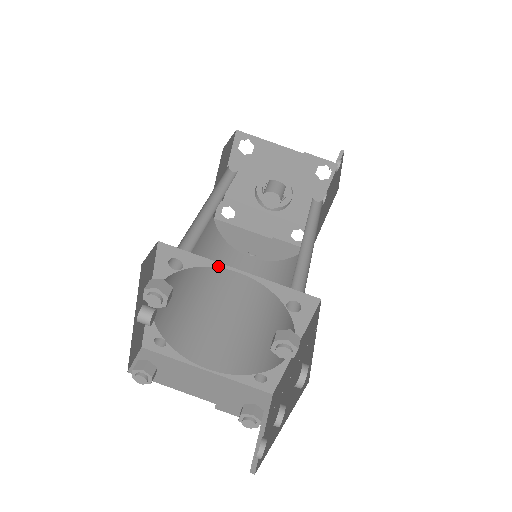
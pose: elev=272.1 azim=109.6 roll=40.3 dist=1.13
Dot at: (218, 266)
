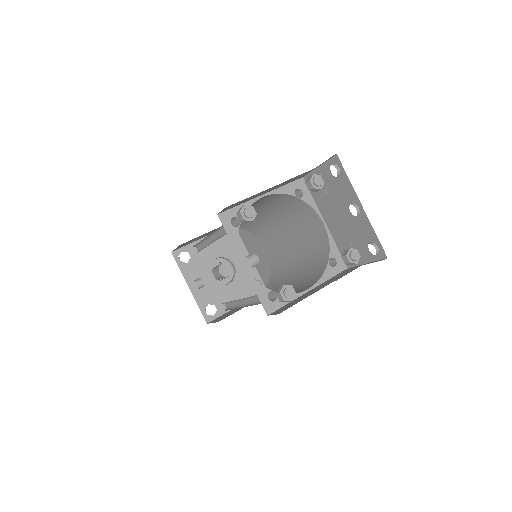
Dot at: (253, 202)
